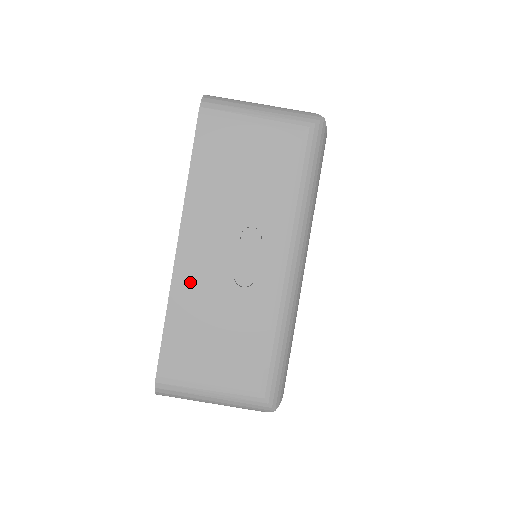
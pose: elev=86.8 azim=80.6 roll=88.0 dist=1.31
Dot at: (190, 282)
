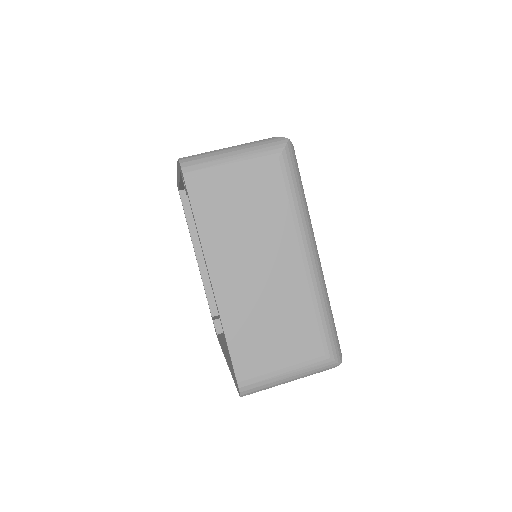
Dot at: occluded
